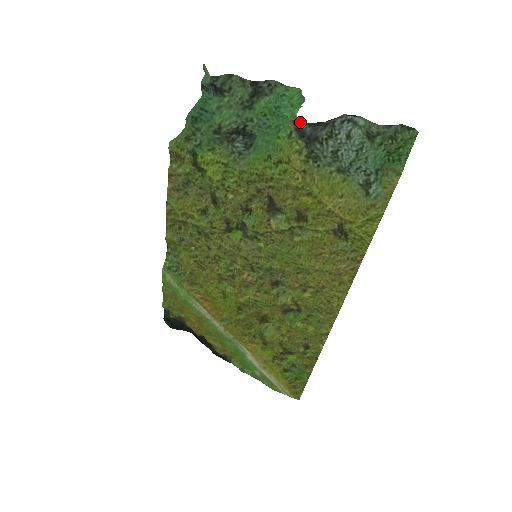
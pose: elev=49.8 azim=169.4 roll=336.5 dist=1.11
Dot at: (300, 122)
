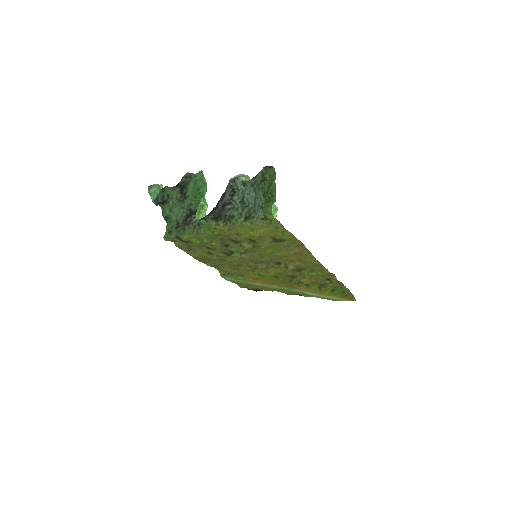
Dot at: (202, 218)
